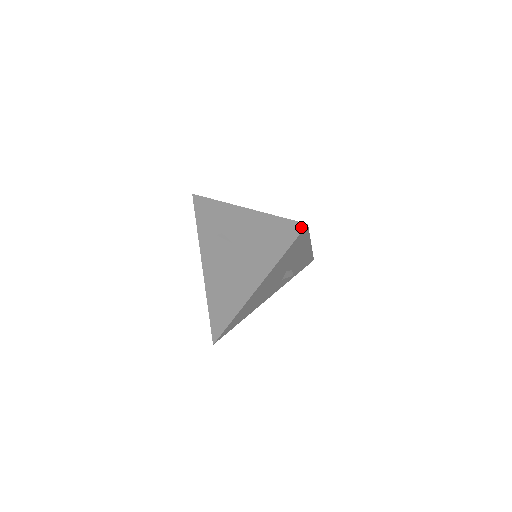
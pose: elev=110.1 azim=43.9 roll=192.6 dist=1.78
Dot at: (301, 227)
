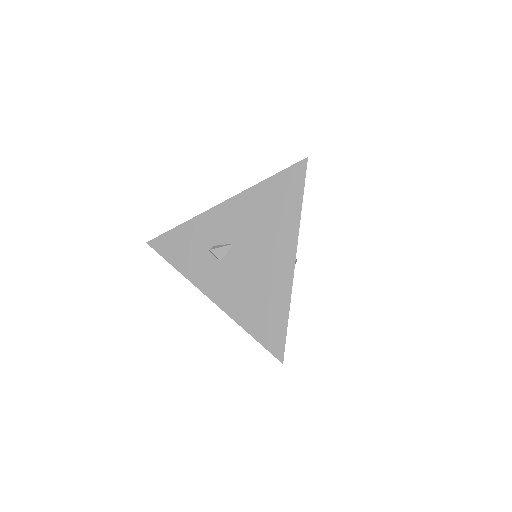
Dot at: (303, 165)
